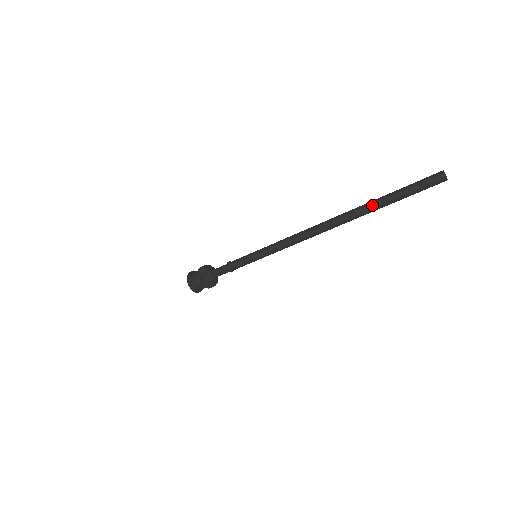
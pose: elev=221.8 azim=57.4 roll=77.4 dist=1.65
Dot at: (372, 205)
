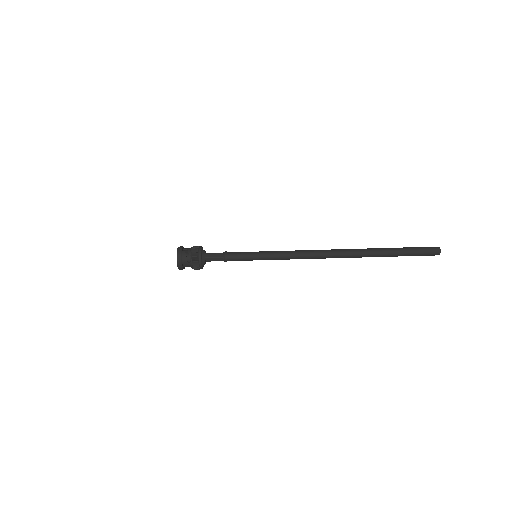
Dot at: (377, 248)
